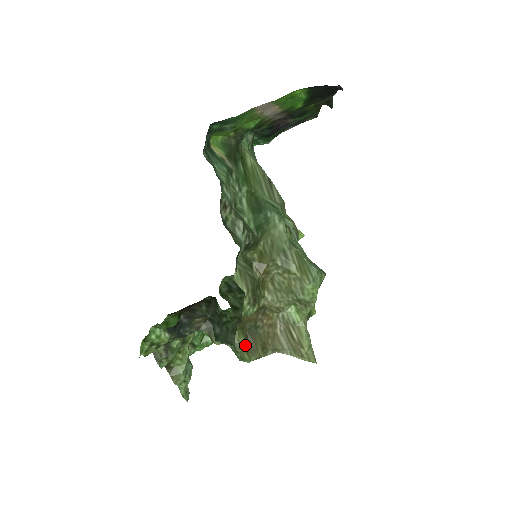
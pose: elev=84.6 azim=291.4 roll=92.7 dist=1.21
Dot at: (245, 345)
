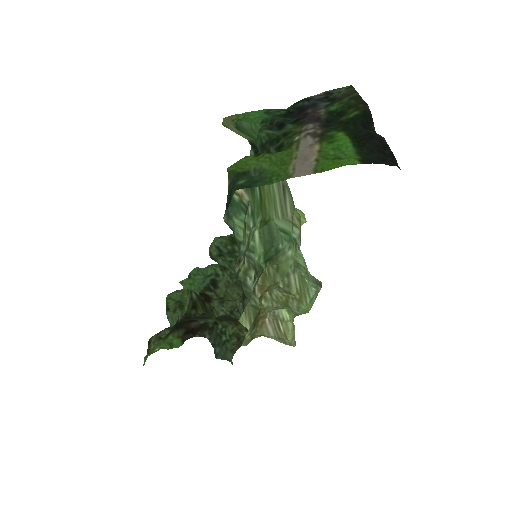
Dot at: occluded
